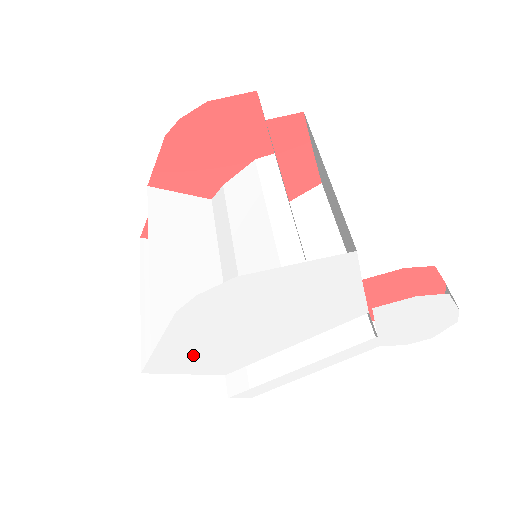
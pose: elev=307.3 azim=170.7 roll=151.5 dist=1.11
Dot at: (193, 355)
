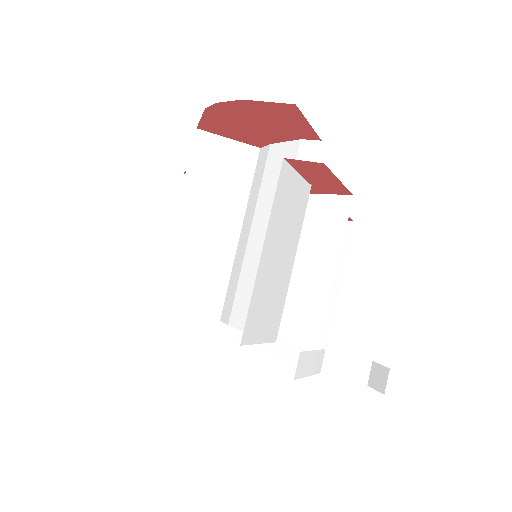
Dot at: occluded
